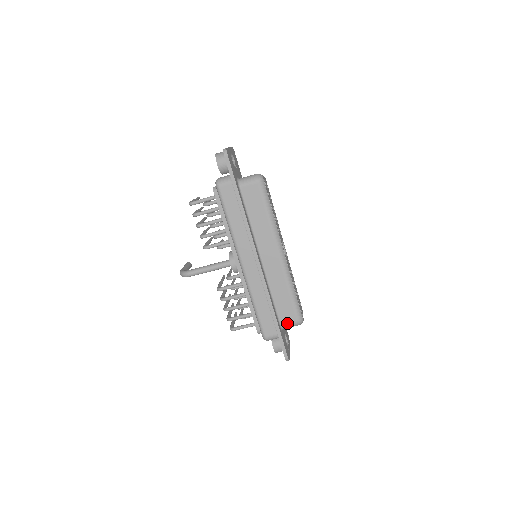
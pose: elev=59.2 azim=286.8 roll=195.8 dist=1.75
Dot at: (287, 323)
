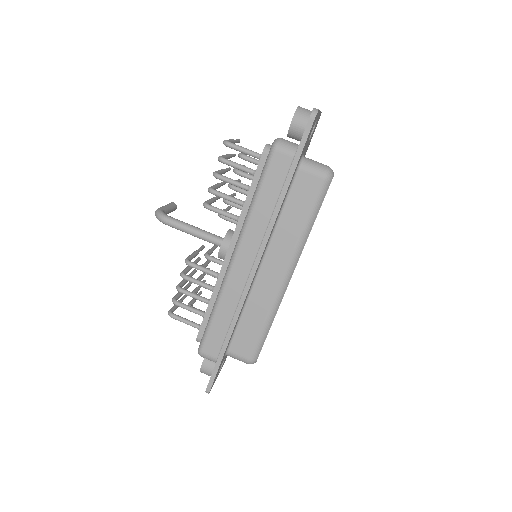
Dot at: (236, 353)
